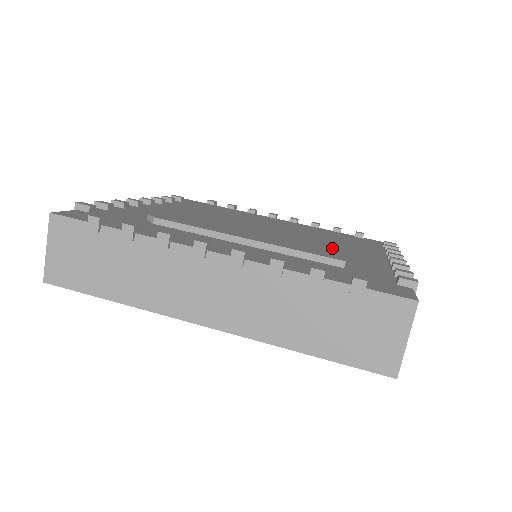
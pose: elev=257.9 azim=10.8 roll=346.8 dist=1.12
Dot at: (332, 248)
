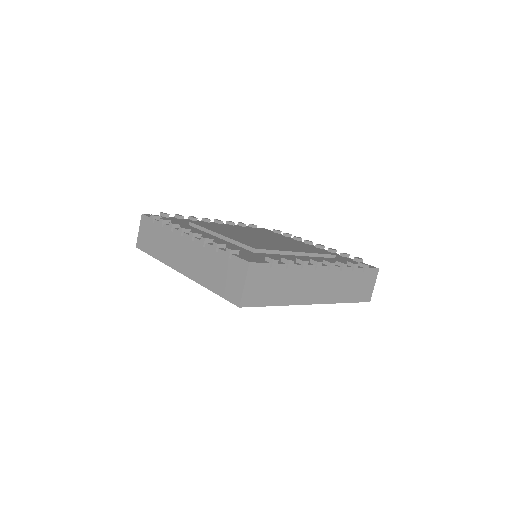
Dot at: (274, 248)
